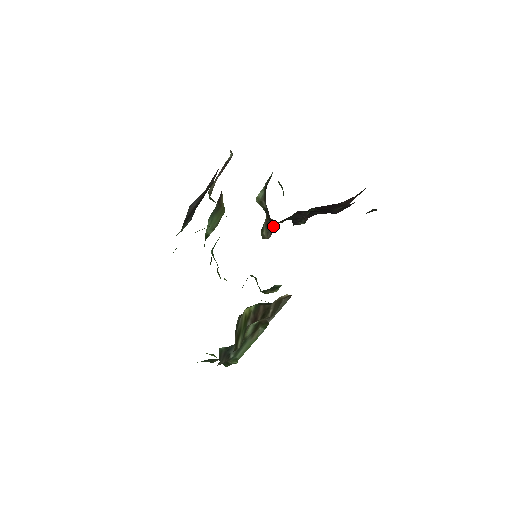
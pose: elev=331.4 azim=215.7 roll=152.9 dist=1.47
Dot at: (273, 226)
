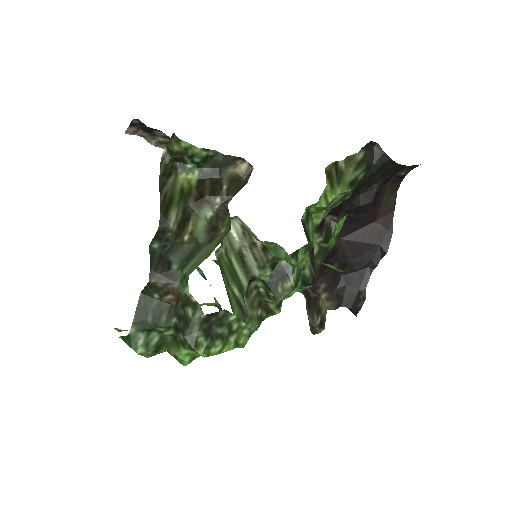
Dot at: (315, 302)
